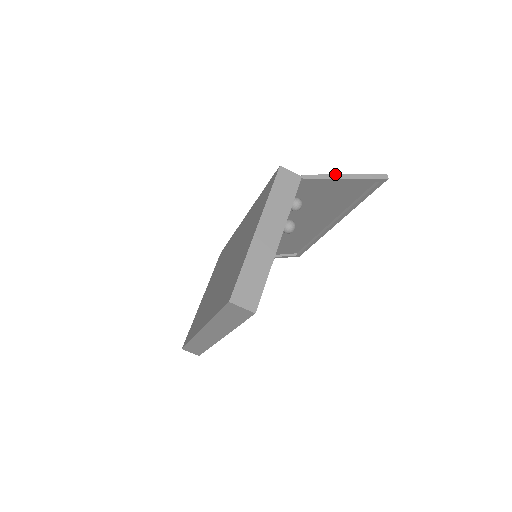
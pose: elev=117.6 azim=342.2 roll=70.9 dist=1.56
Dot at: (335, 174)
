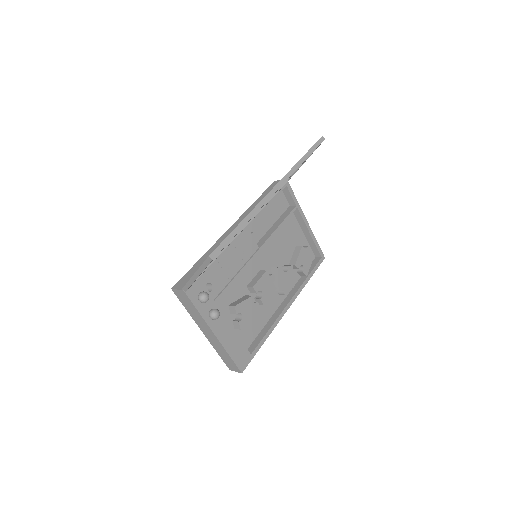
Dot at: (190, 278)
